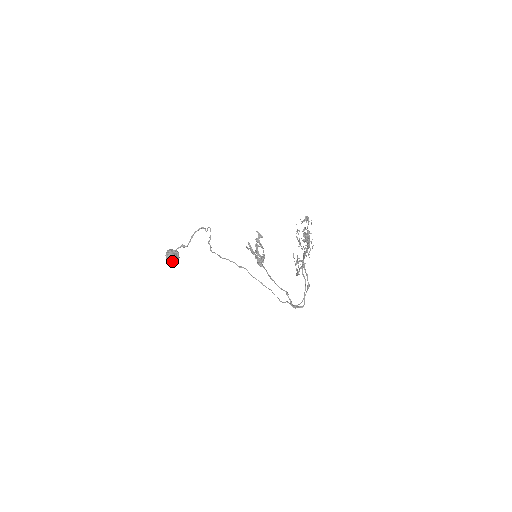
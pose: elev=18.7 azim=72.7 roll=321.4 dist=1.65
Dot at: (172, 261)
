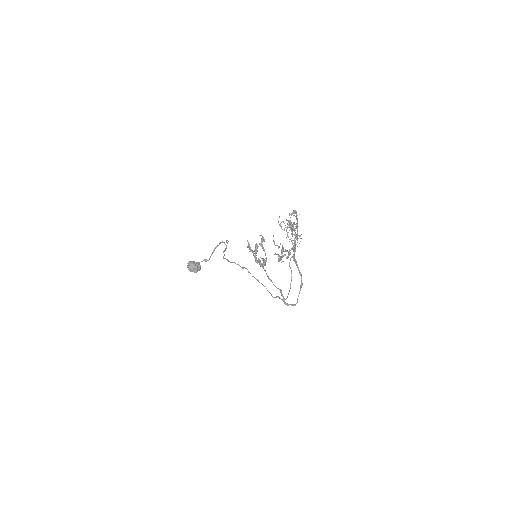
Dot at: occluded
